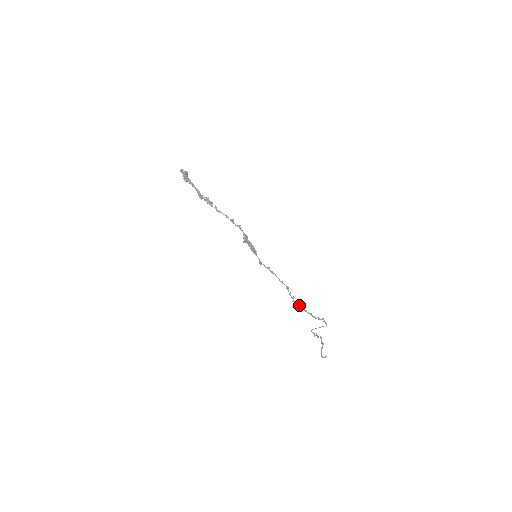
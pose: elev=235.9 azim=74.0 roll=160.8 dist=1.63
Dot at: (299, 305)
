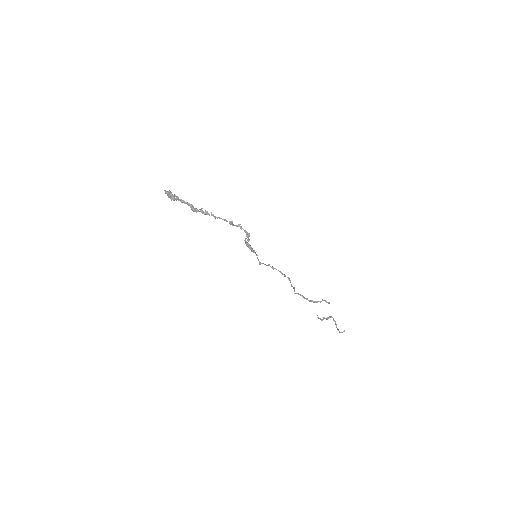
Dot at: (300, 295)
